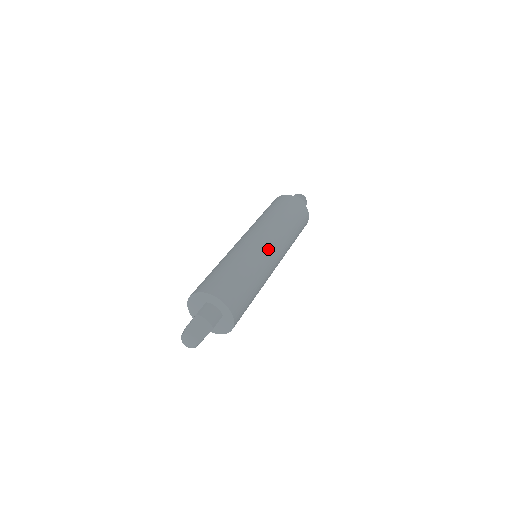
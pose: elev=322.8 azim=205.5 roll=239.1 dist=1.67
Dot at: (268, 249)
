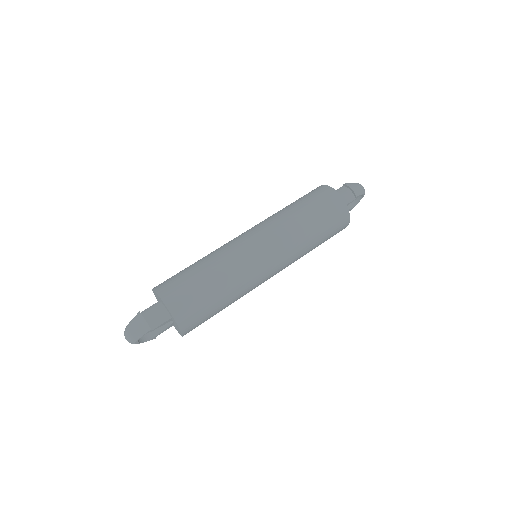
Dot at: (255, 251)
